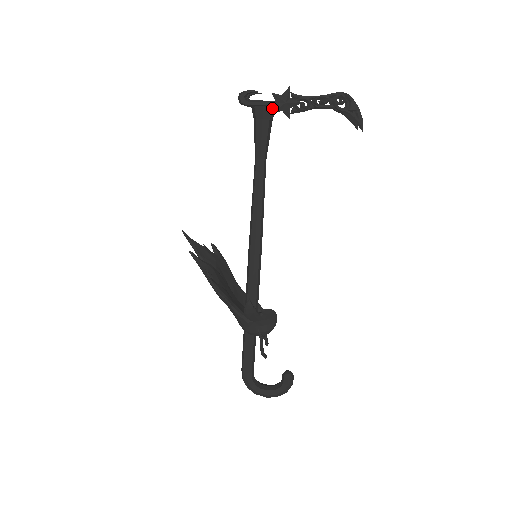
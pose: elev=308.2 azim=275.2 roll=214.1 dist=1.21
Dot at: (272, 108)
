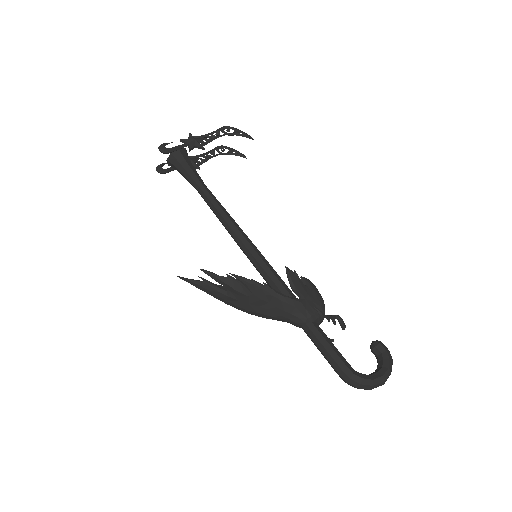
Dot at: (186, 153)
